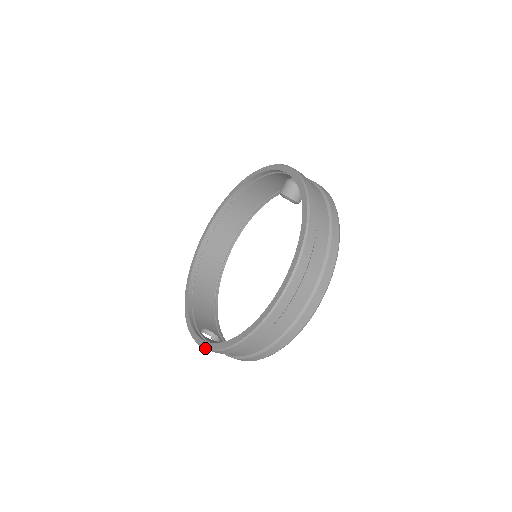
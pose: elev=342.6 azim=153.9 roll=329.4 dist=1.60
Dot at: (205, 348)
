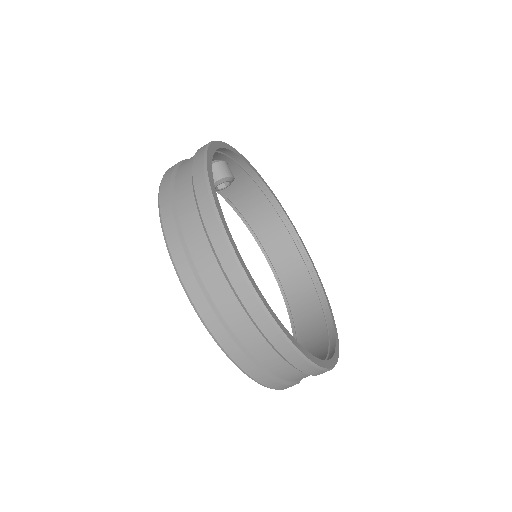
Dot at: occluded
